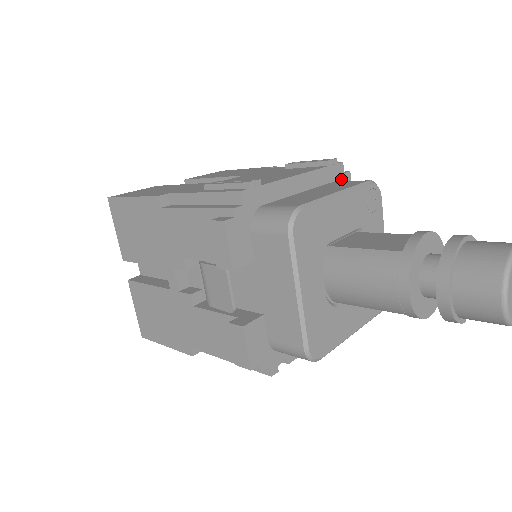
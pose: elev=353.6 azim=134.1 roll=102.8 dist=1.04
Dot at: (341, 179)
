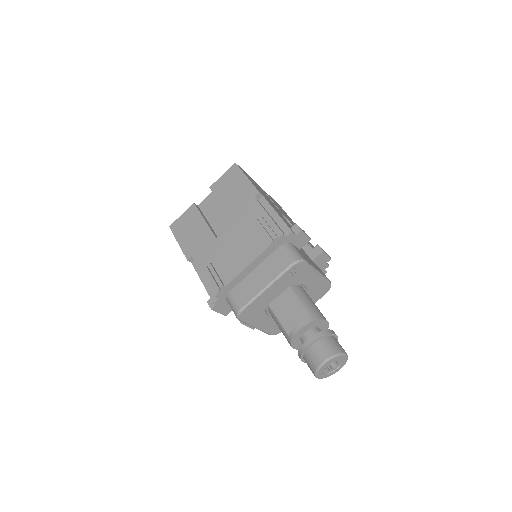
Dot at: (285, 241)
